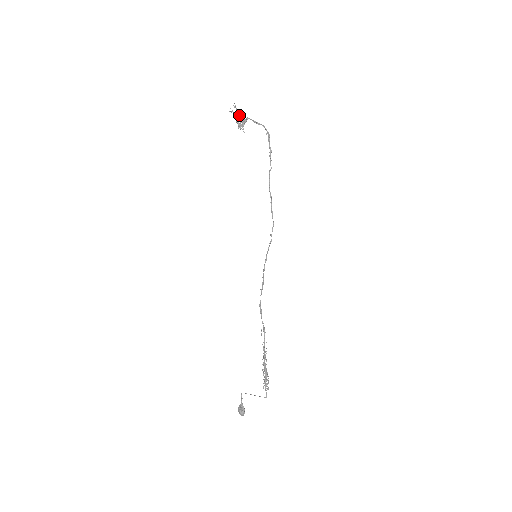
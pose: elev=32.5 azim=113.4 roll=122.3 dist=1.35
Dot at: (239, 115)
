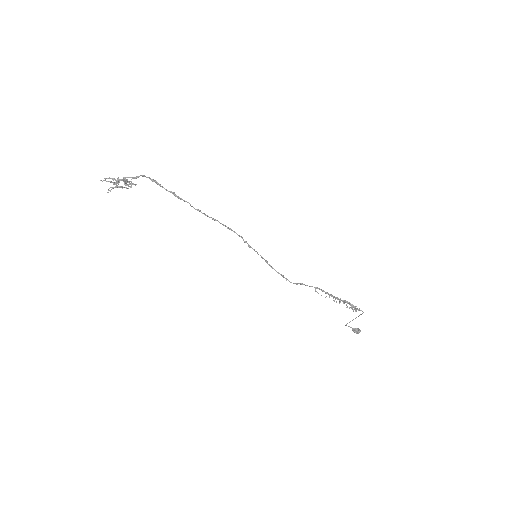
Dot at: (116, 181)
